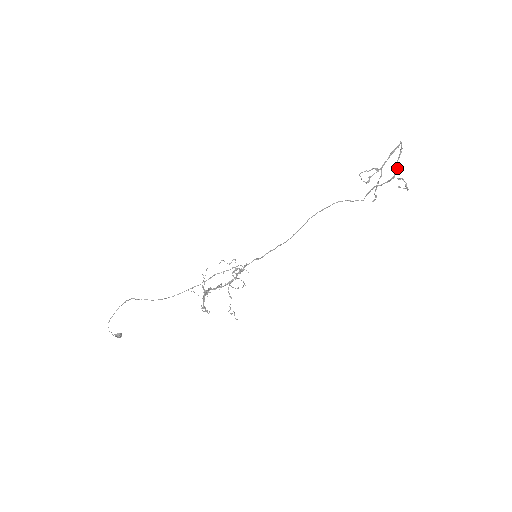
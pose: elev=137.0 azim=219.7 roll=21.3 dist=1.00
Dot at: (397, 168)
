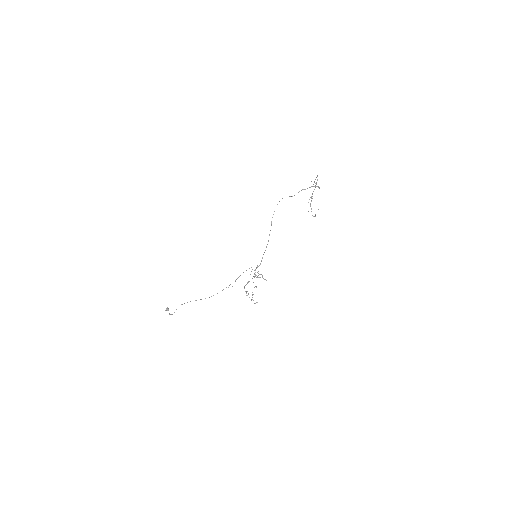
Dot at: occluded
